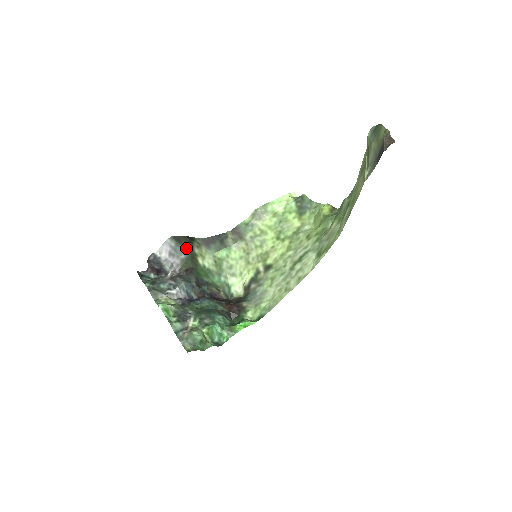
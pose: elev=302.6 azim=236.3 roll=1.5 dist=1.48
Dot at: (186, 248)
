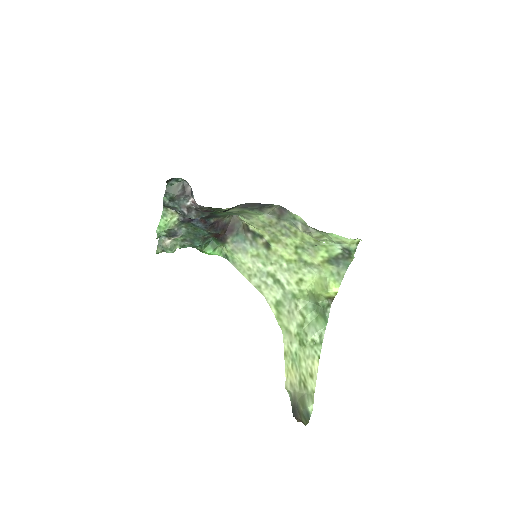
Dot at: occluded
